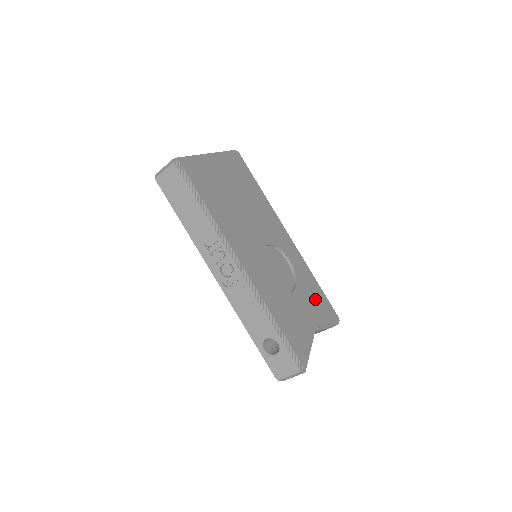
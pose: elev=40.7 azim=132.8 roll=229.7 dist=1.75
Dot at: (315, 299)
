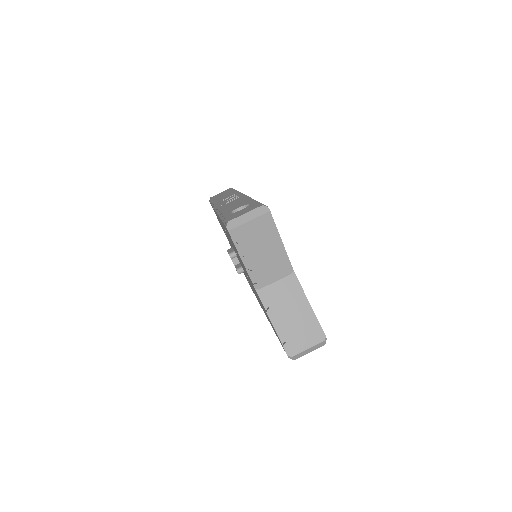
Dot at: occluded
